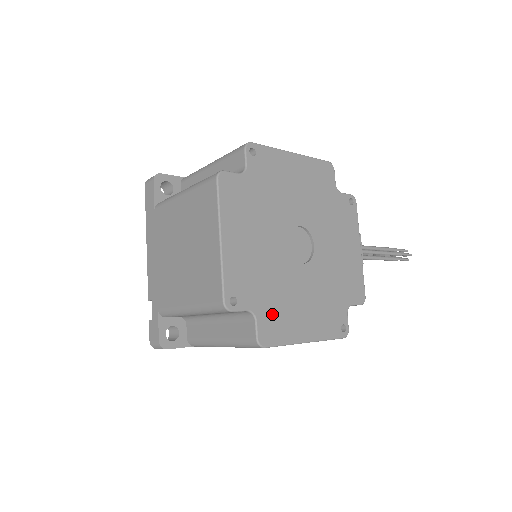
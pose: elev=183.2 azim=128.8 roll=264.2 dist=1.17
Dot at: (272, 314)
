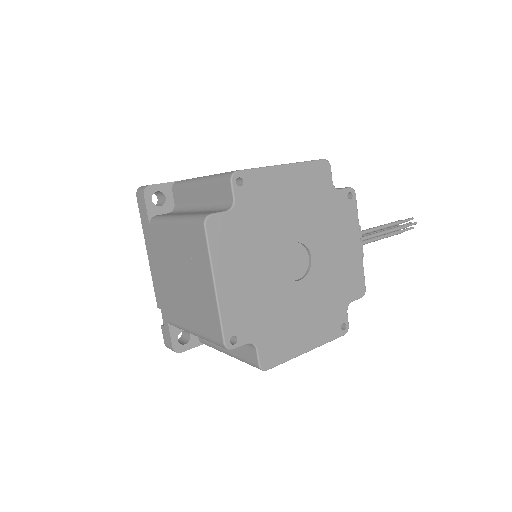
Dot at: (272, 338)
